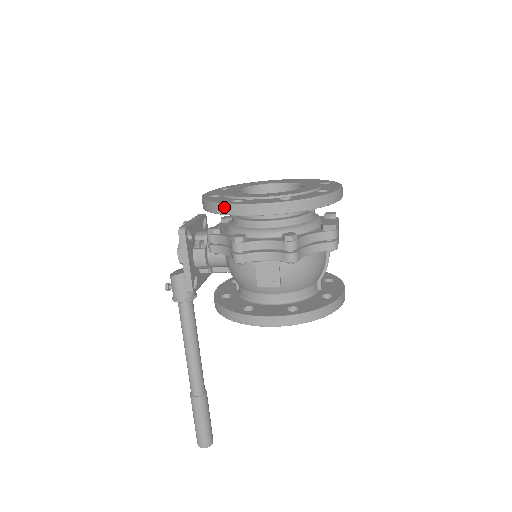
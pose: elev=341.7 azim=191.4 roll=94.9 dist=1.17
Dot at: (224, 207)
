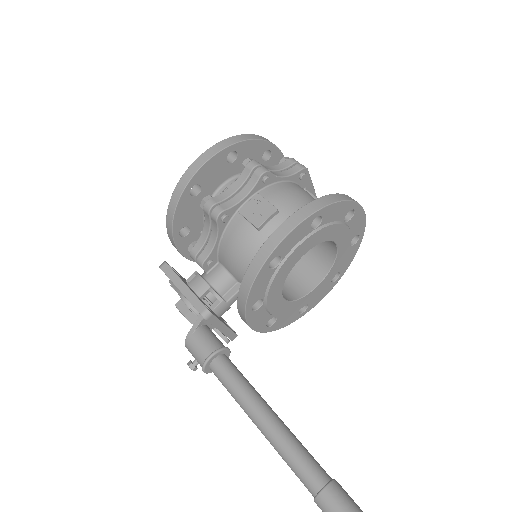
Dot at: (177, 189)
